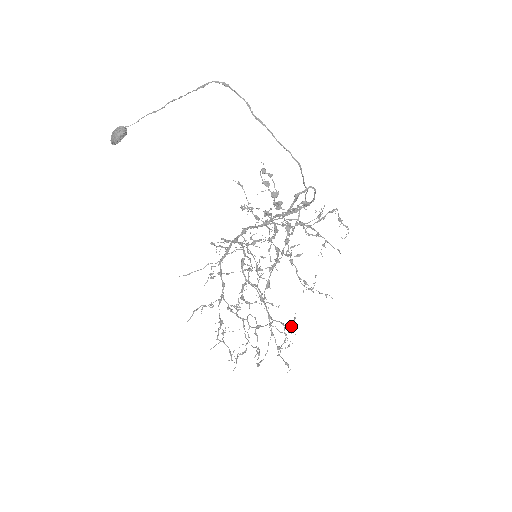
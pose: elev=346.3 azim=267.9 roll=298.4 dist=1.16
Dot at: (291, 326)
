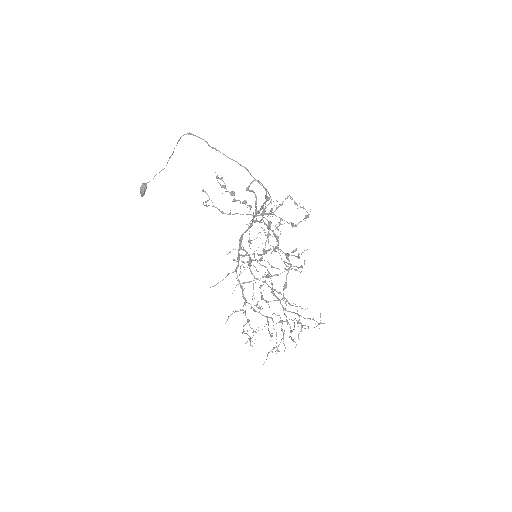
Dot at: (310, 318)
